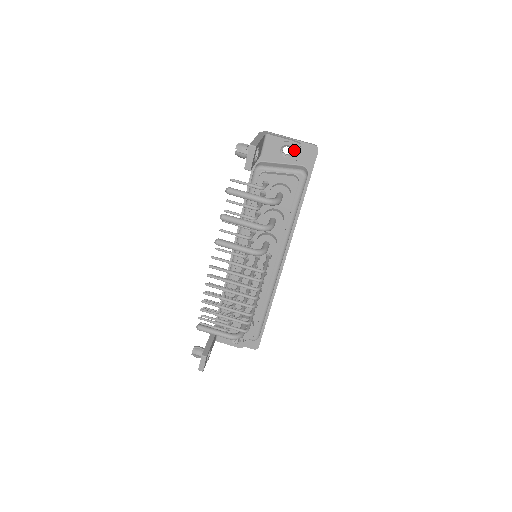
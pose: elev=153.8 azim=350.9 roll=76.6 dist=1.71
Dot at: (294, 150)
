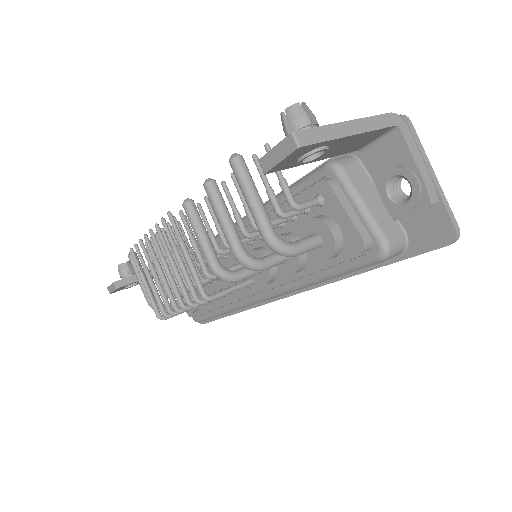
Dot at: (412, 201)
